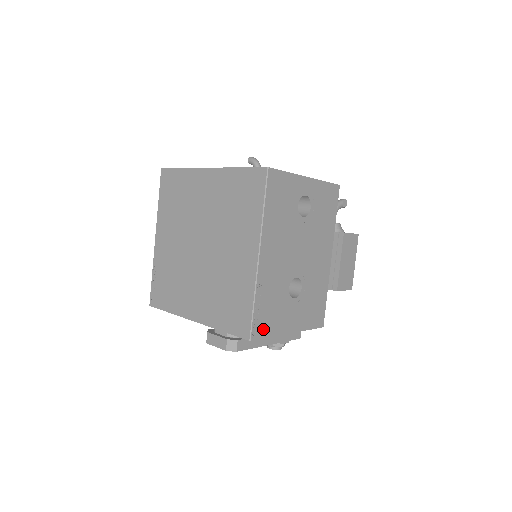
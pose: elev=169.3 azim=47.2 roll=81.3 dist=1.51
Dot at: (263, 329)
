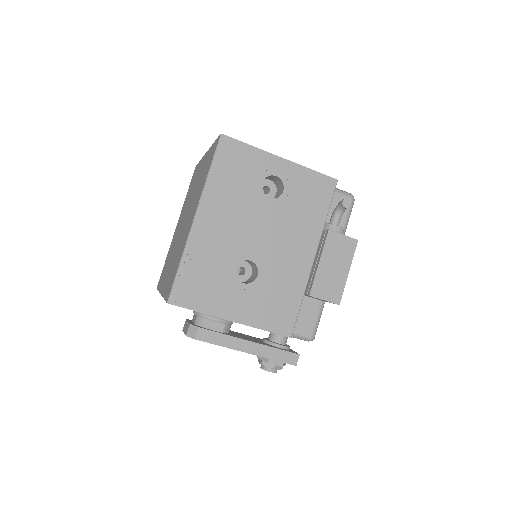
Dot at: (189, 298)
